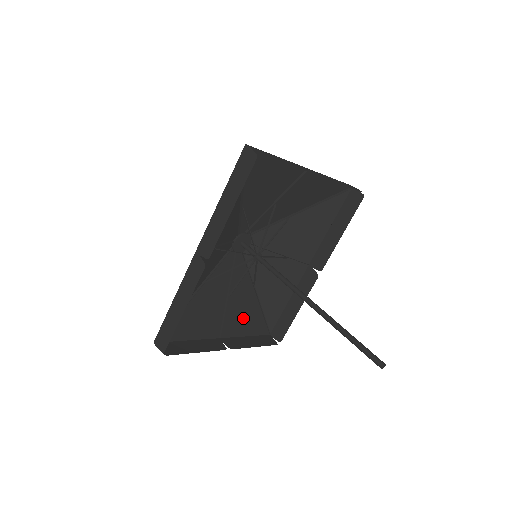
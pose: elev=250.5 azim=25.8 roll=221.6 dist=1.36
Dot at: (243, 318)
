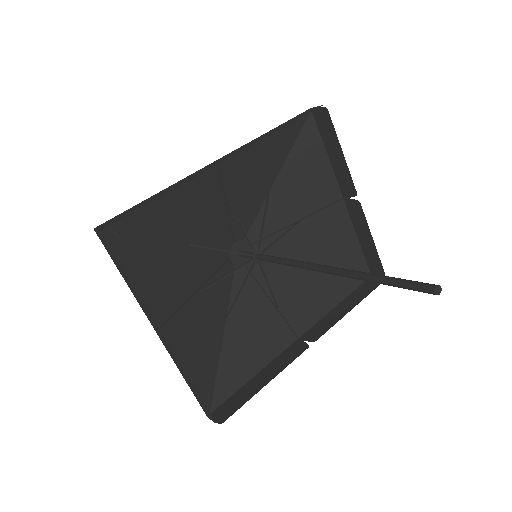
Dot at: (193, 346)
